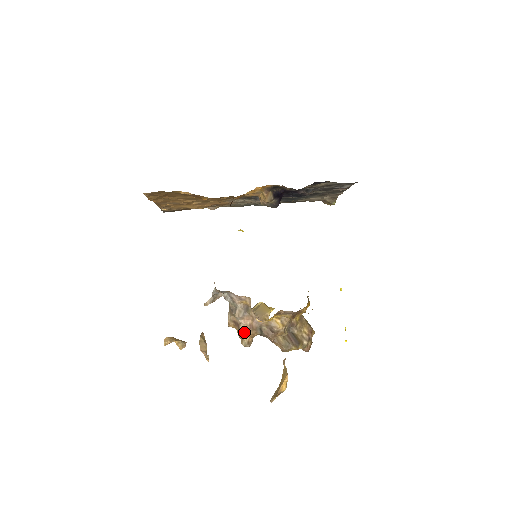
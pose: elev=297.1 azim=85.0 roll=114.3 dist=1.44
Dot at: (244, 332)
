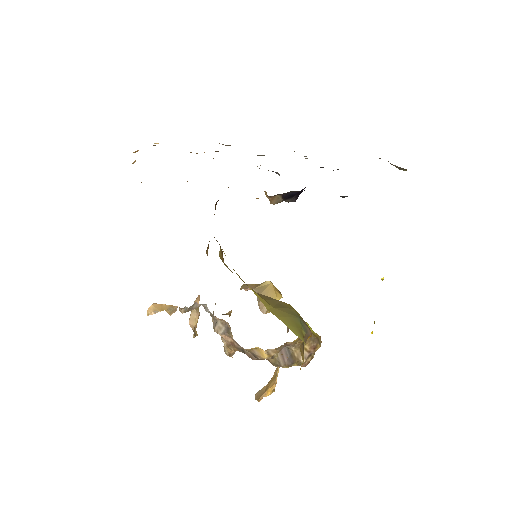
Dot at: (225, 345)
